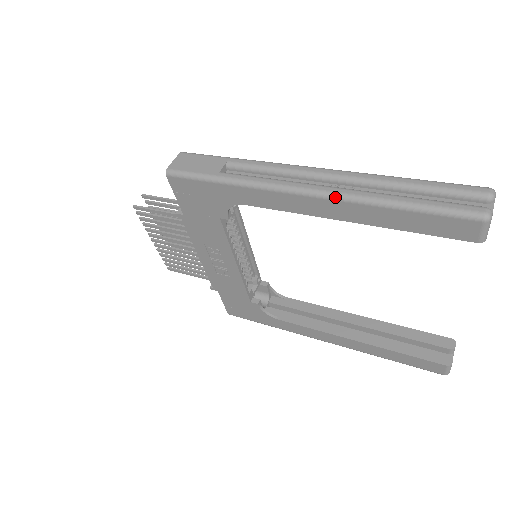
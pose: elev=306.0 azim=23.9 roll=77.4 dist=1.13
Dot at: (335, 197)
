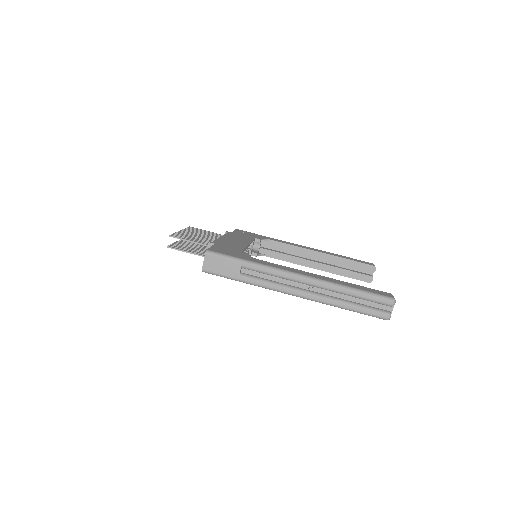
Dot at: occluded
